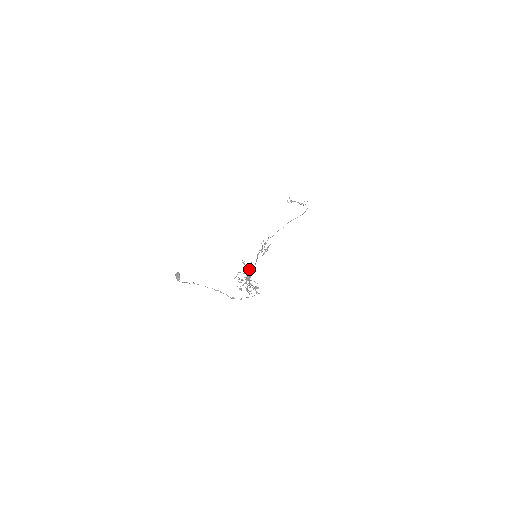
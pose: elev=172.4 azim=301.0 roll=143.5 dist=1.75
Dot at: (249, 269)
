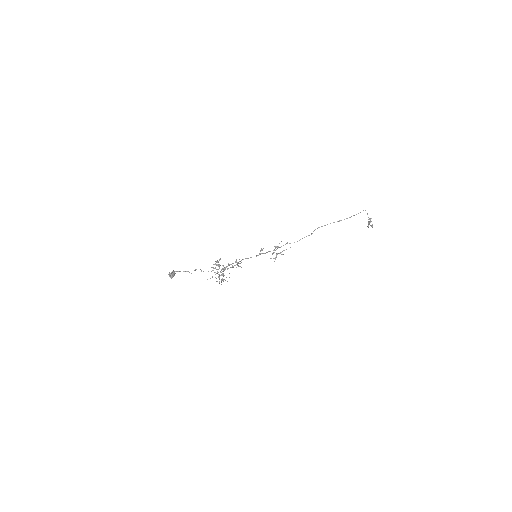
Dot at: (236, 264)
